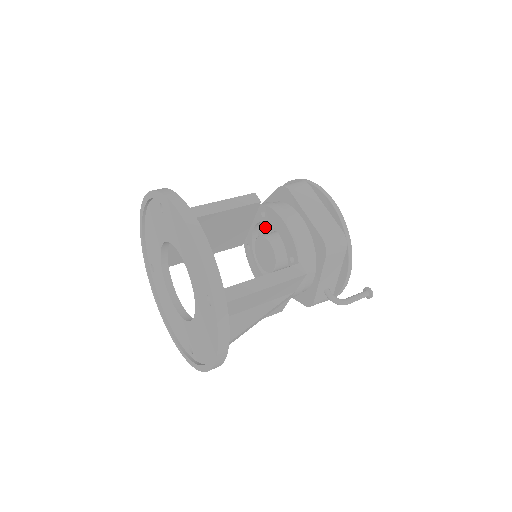
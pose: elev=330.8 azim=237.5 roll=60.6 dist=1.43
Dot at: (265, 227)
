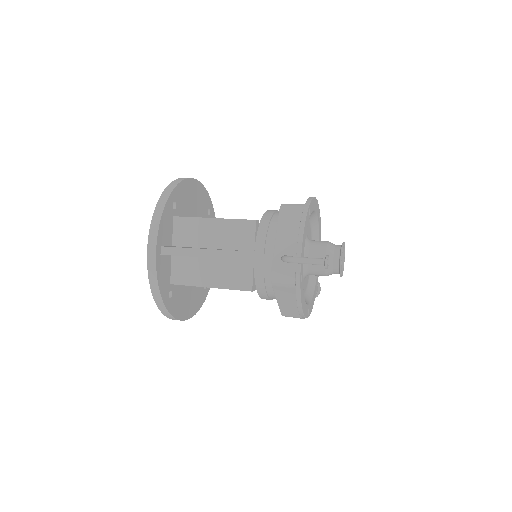
Dot at: occluded
